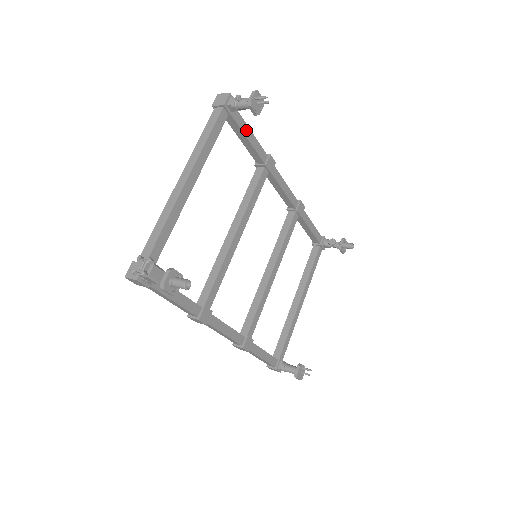
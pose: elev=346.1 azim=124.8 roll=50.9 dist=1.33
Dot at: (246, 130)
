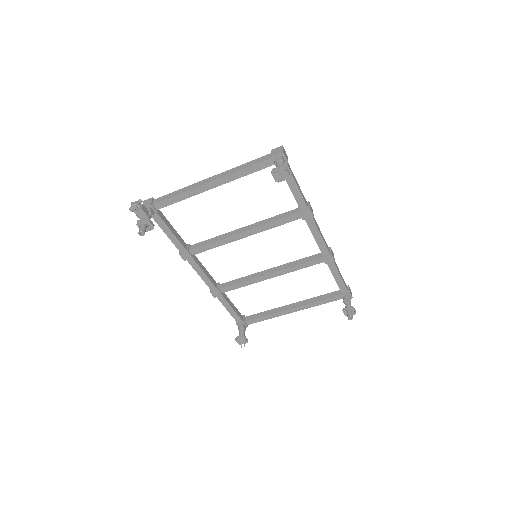
Dot at: (291, 181)
